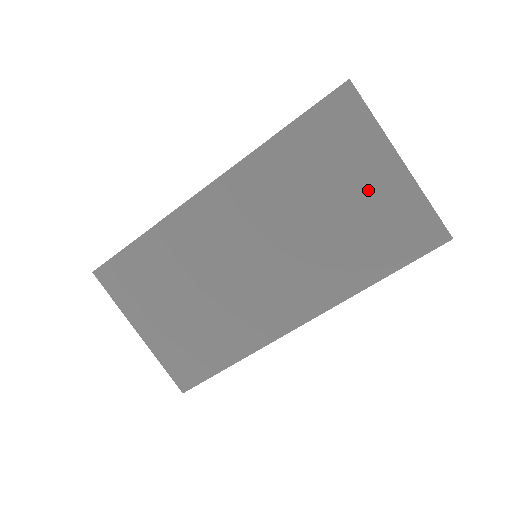
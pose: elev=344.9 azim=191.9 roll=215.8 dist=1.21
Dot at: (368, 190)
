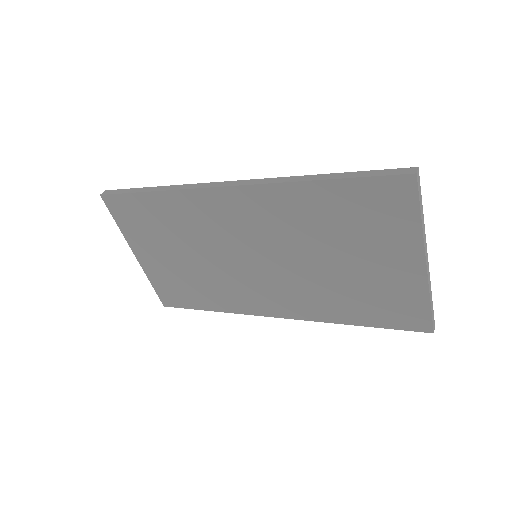
Dot at: (381, 267)
